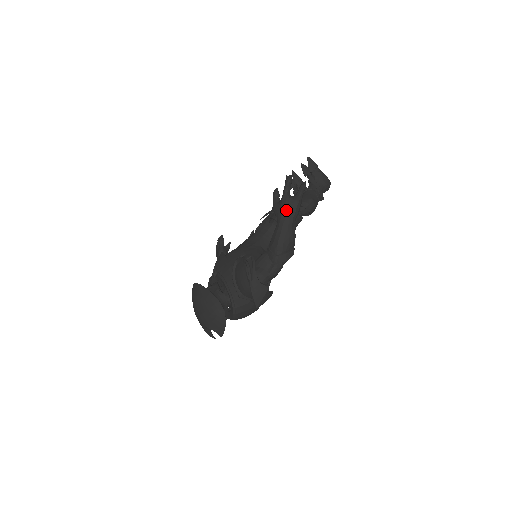
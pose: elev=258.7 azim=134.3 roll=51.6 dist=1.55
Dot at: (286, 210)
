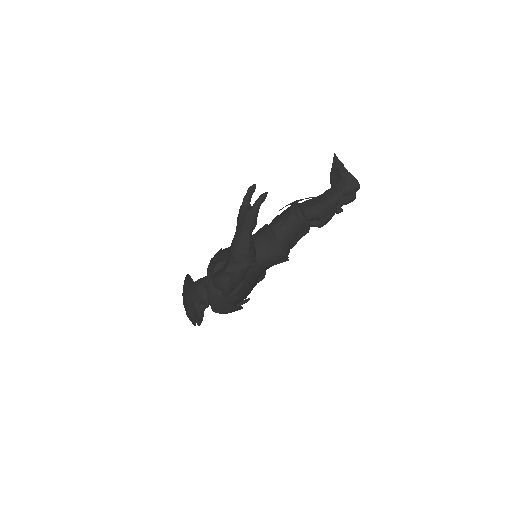
Dot at: (240, 221)
